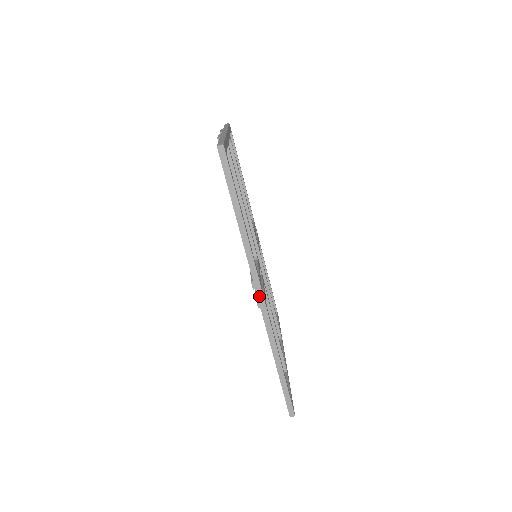
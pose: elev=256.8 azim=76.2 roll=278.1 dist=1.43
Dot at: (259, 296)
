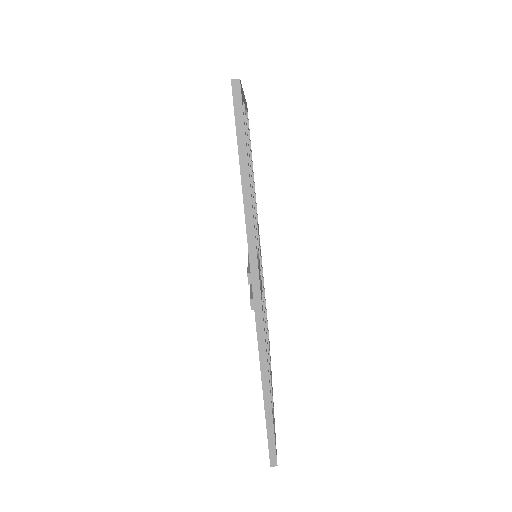
Dot at: (255, 293)
